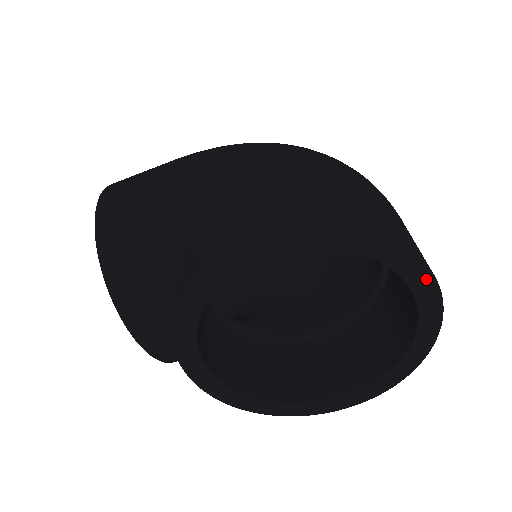
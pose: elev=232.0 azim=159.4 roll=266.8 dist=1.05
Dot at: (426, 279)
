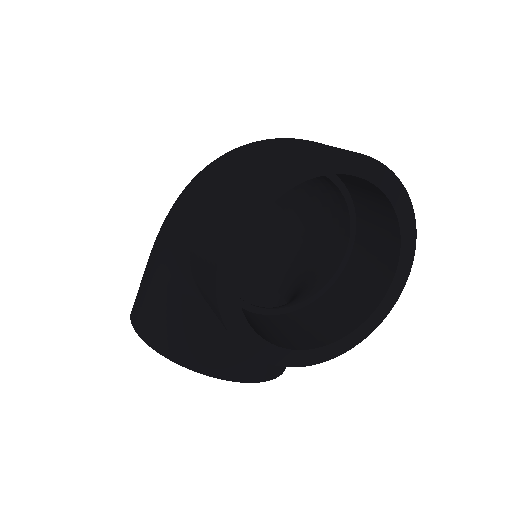
Dot at: (346, 159)
